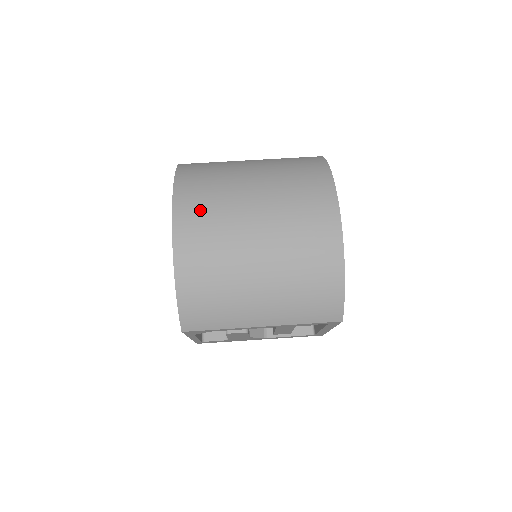
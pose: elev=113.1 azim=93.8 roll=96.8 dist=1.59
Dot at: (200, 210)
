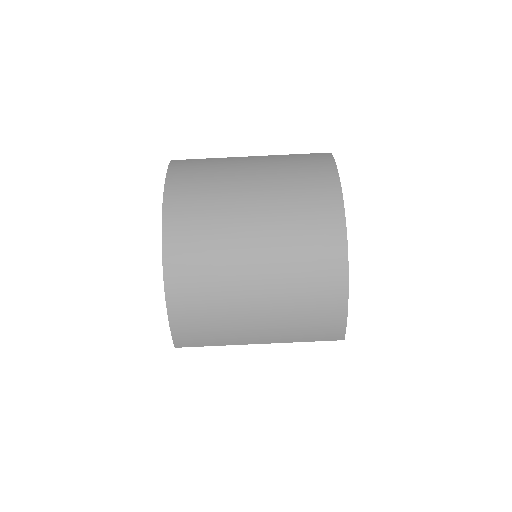
Dot at: (192, 224)
